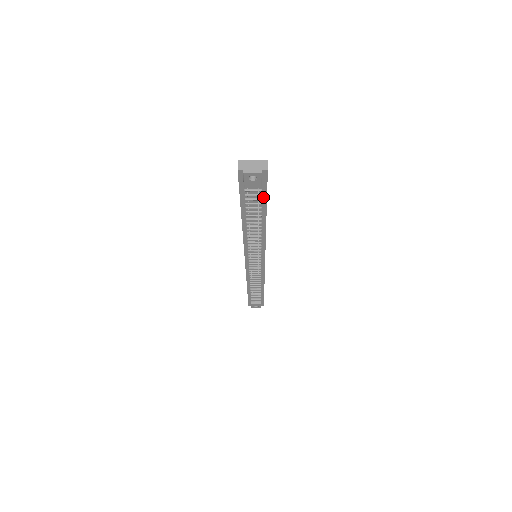
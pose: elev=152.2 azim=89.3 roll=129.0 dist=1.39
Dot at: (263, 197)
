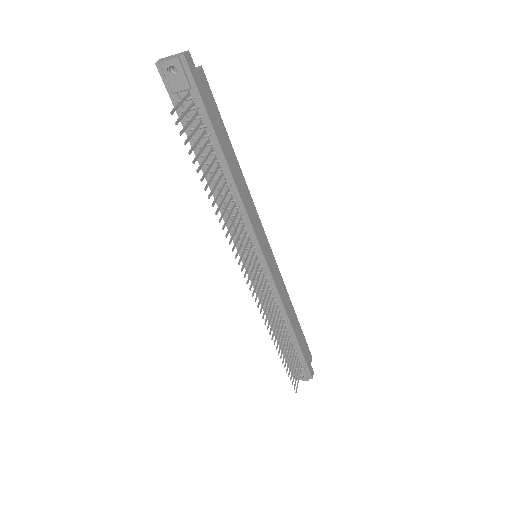
Dot at: (203, 113)
